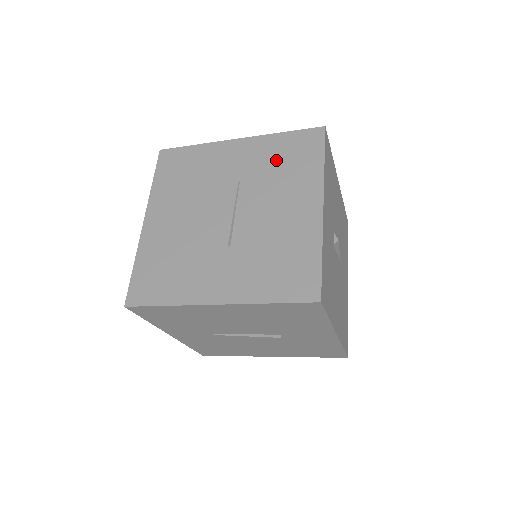
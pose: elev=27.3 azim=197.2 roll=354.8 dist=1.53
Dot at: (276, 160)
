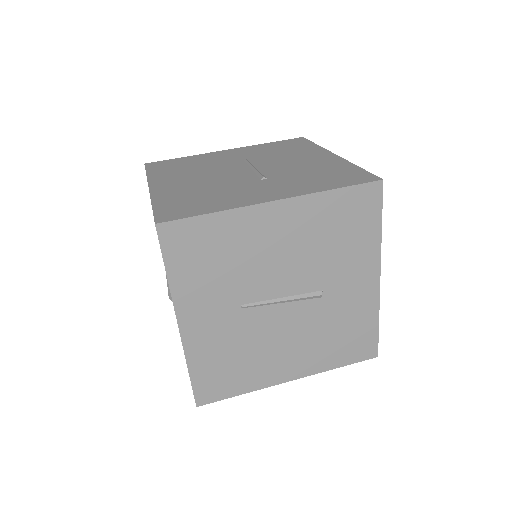
Dot at: (273, 150)
